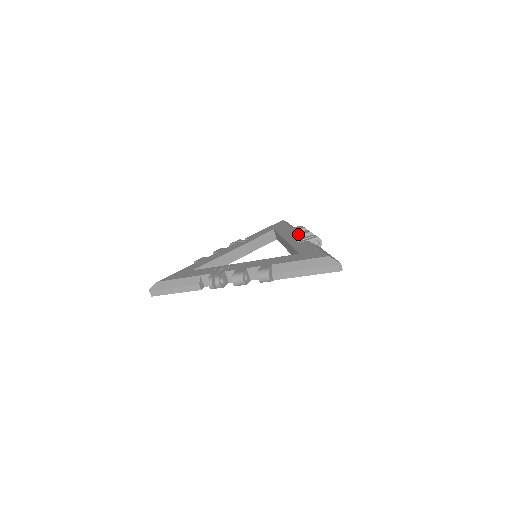
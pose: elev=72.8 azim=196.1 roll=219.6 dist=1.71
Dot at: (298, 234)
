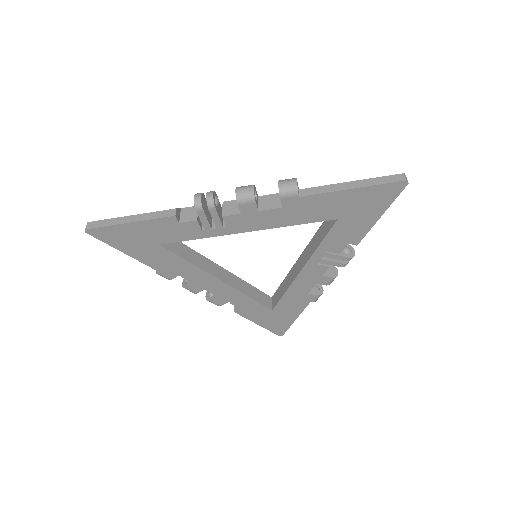
Dot at: occluded
